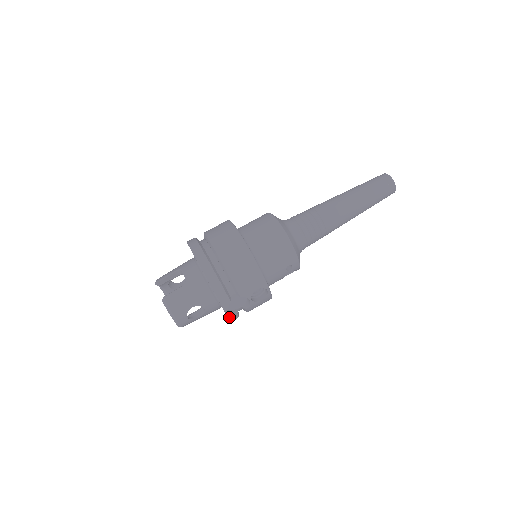
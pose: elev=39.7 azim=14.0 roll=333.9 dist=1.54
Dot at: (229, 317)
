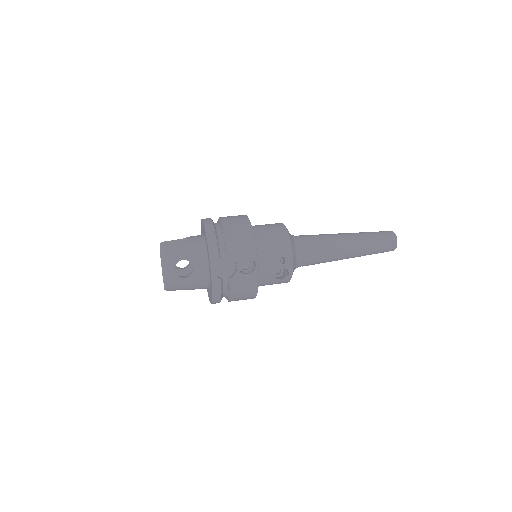
Dot at: (212, 278)
